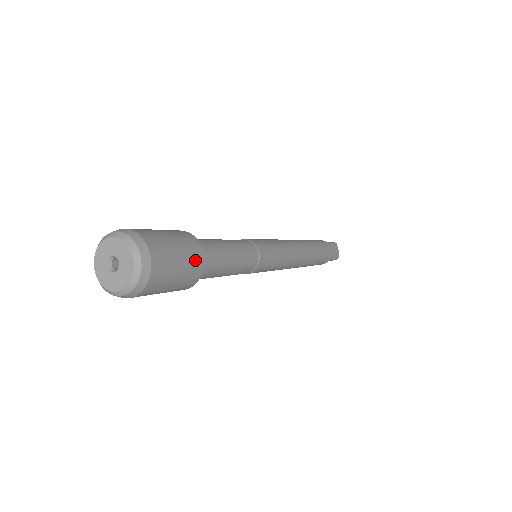
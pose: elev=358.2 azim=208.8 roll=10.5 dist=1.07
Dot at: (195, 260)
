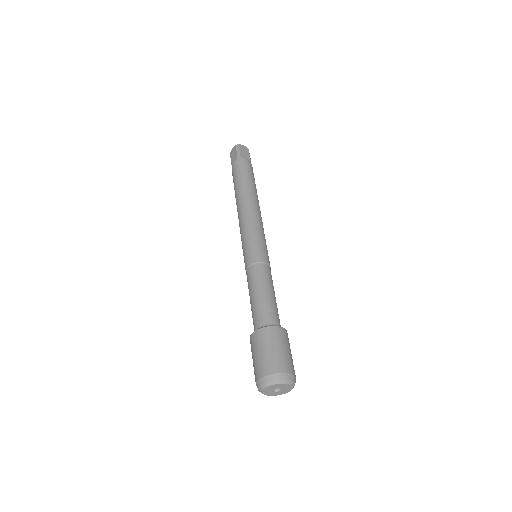
Dot at: (283, 336)
